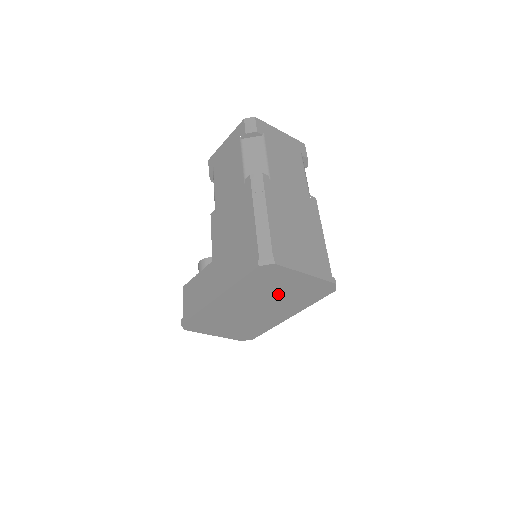
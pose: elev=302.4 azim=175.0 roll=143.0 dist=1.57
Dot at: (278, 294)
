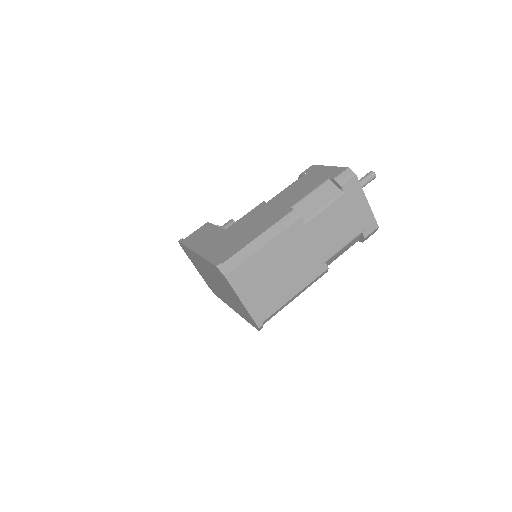
Dot at: (228, 292)
